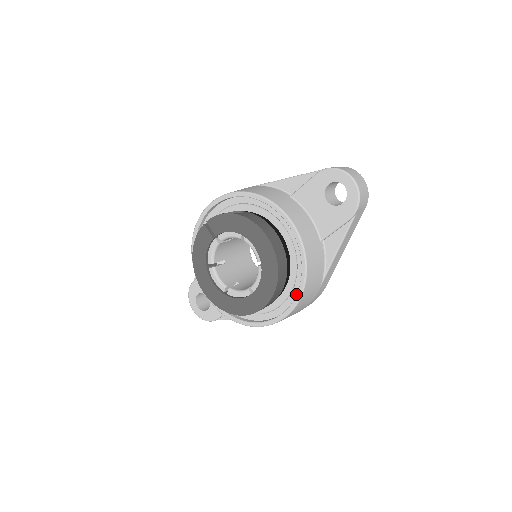
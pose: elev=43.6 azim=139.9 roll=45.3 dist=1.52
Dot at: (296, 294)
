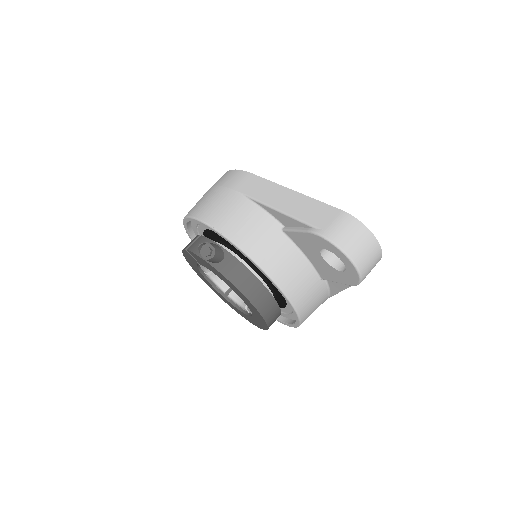
Dot at: (293, 323)
